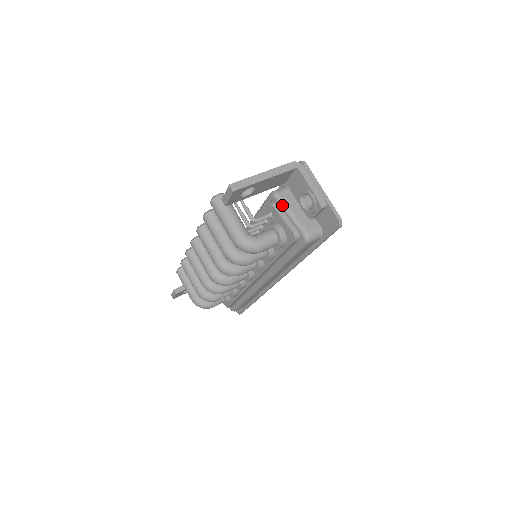
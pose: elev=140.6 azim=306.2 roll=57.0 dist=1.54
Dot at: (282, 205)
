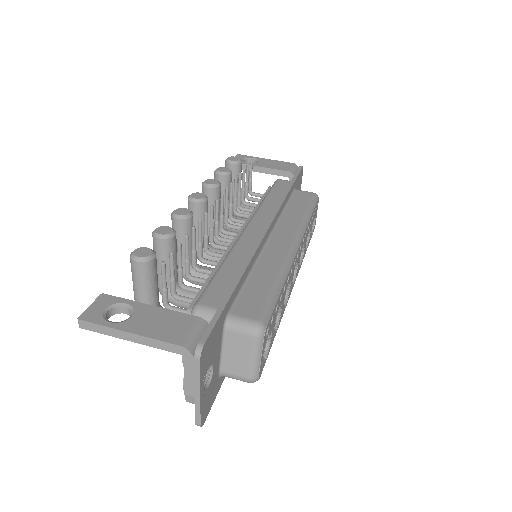
Dot at: occluded
